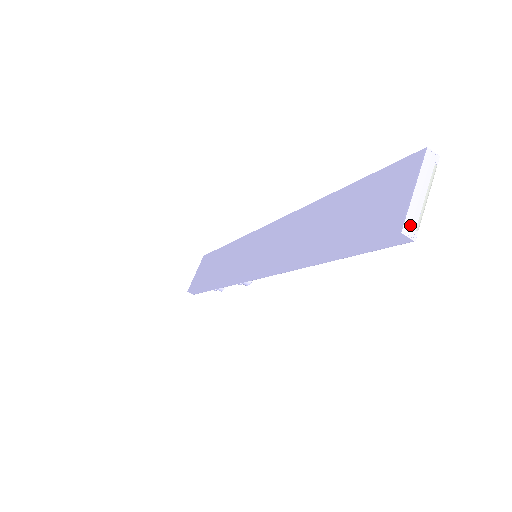
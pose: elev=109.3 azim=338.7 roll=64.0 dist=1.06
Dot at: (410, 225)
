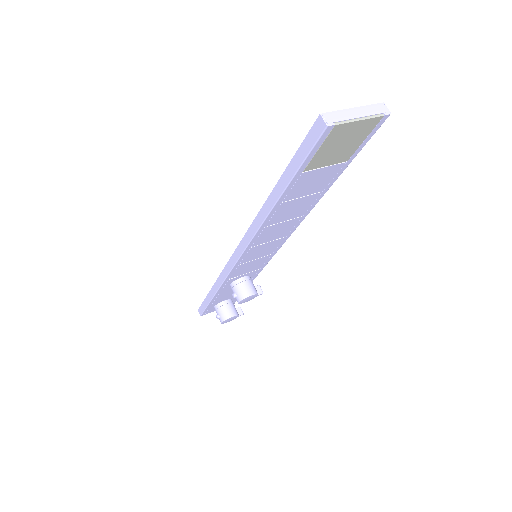
Dot at: (331, 117)
